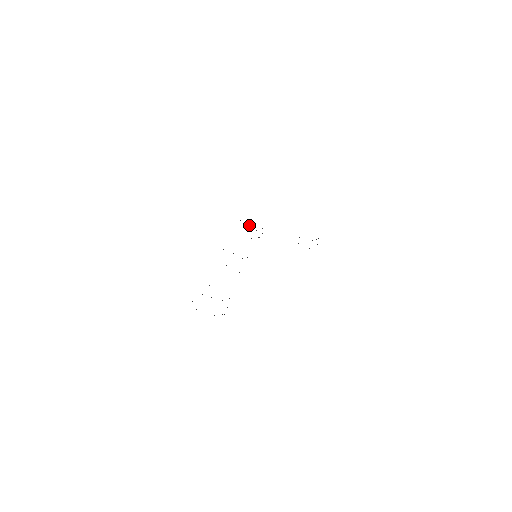
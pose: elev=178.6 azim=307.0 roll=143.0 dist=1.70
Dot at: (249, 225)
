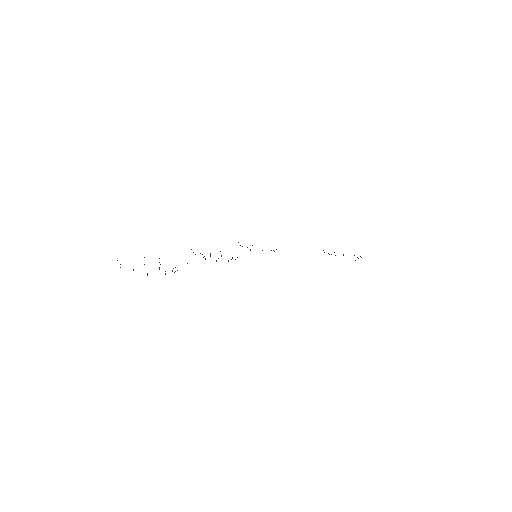
Dot at: occluded
